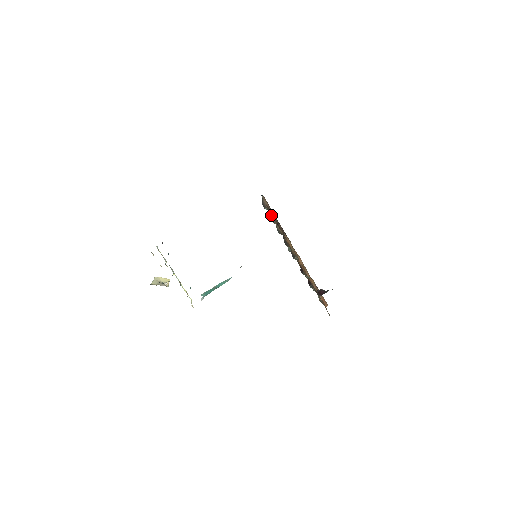
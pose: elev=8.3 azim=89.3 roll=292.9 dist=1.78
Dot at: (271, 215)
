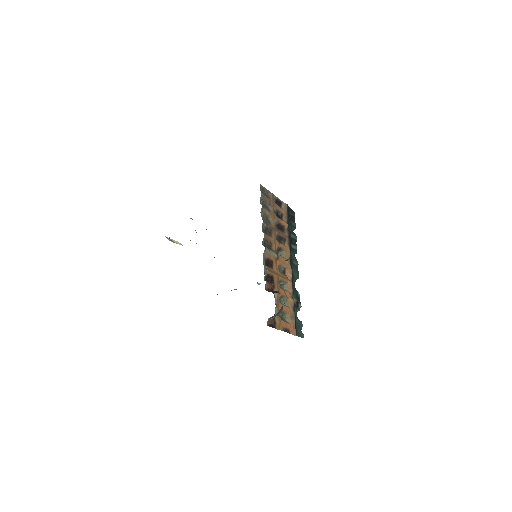
Dot at: (271, 208)
